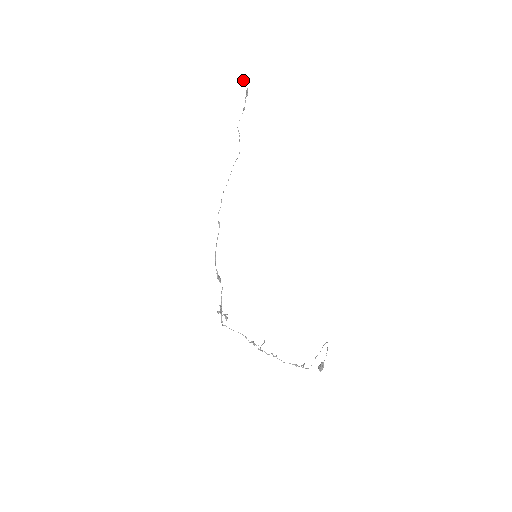
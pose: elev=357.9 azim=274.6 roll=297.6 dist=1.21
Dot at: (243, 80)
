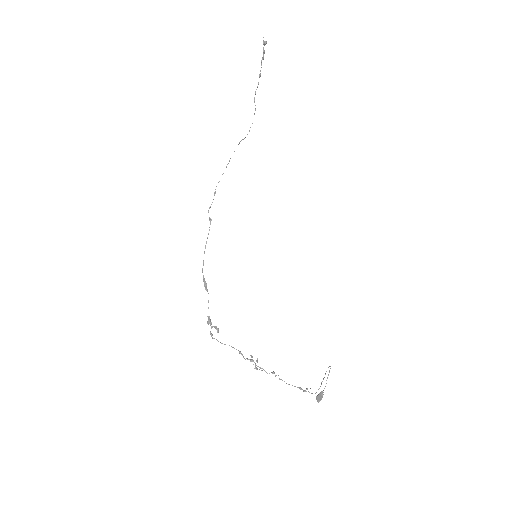
Dot at: occluded
